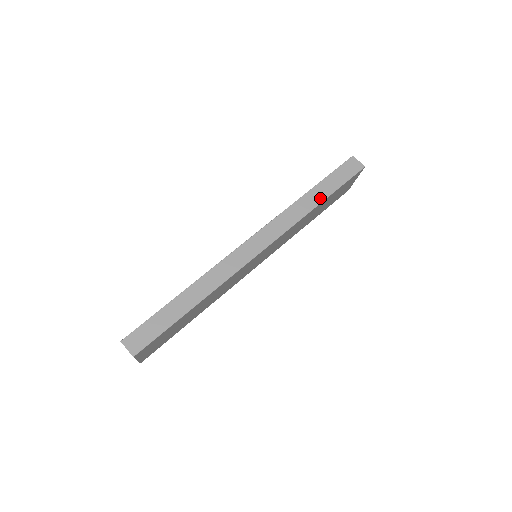
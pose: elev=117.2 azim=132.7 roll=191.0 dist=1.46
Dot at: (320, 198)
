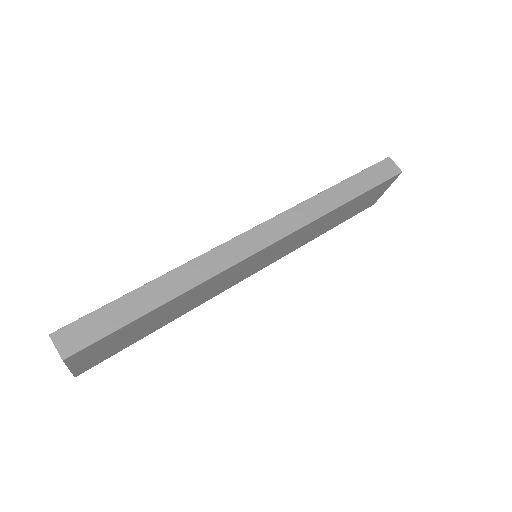
Dot at: (346, 197)
